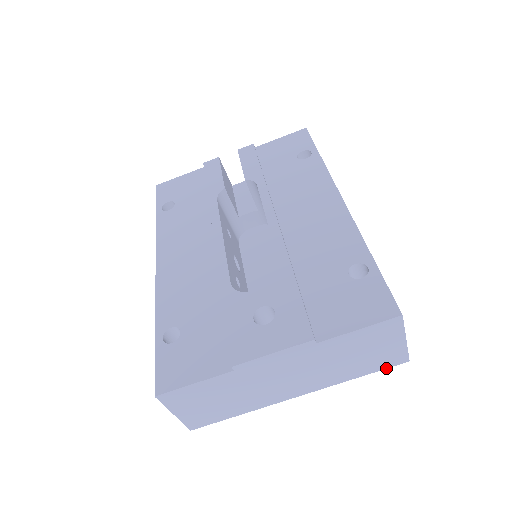
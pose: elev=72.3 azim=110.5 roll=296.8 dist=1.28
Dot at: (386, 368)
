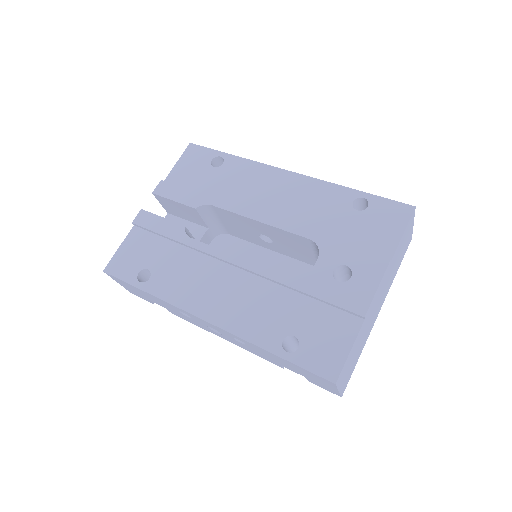
Dot at: occluded
